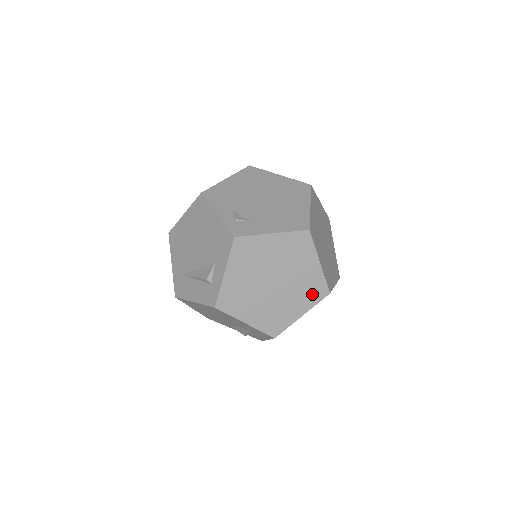
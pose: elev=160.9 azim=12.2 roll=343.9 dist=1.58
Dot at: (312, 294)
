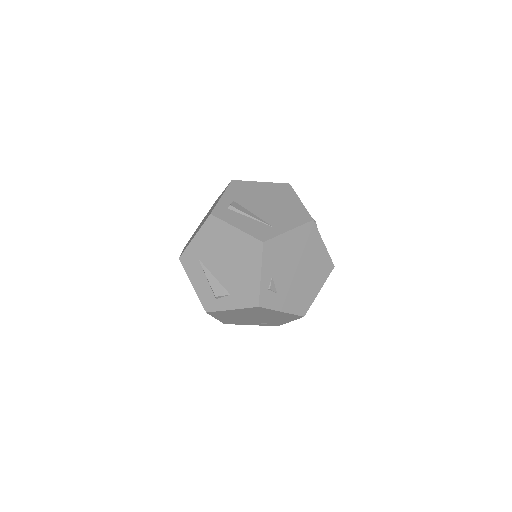
Dot at: (269, 324)
